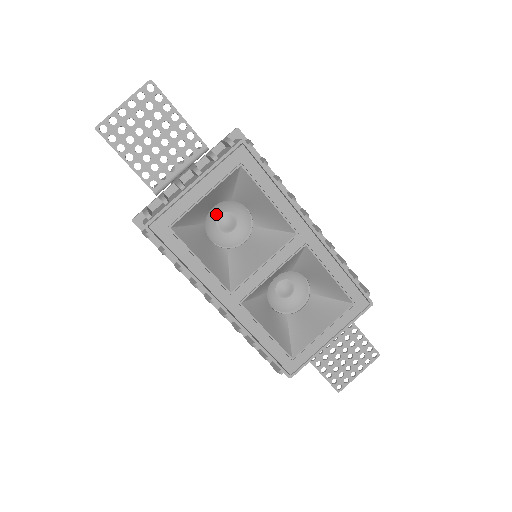
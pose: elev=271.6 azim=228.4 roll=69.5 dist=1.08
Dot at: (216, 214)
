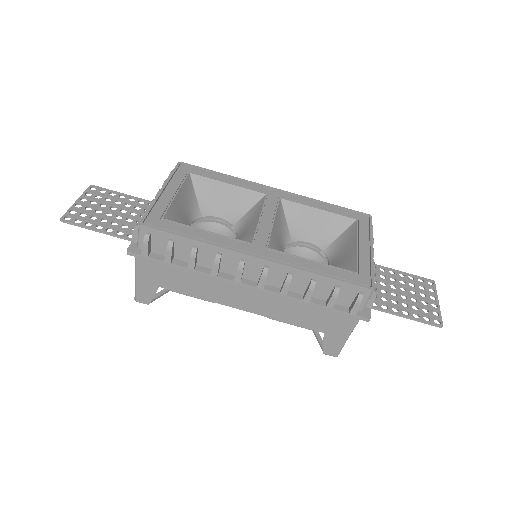
Dot at: occluded
